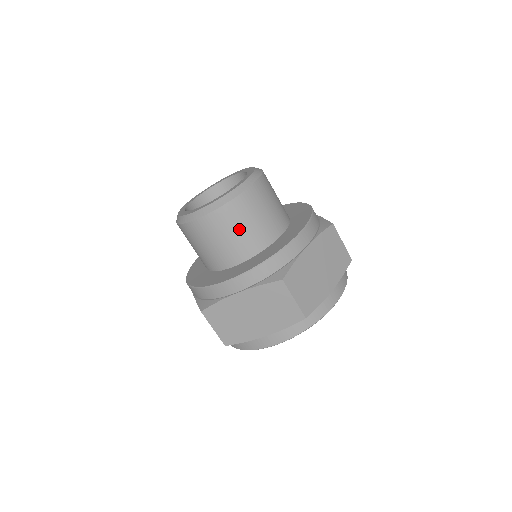
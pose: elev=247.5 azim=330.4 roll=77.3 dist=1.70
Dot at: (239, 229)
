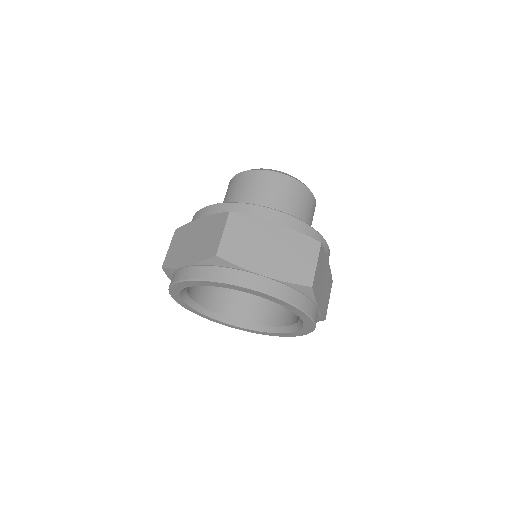
Dot at: (297, 205)
